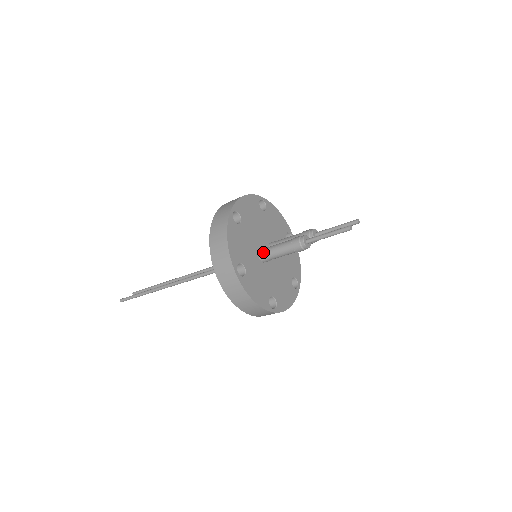
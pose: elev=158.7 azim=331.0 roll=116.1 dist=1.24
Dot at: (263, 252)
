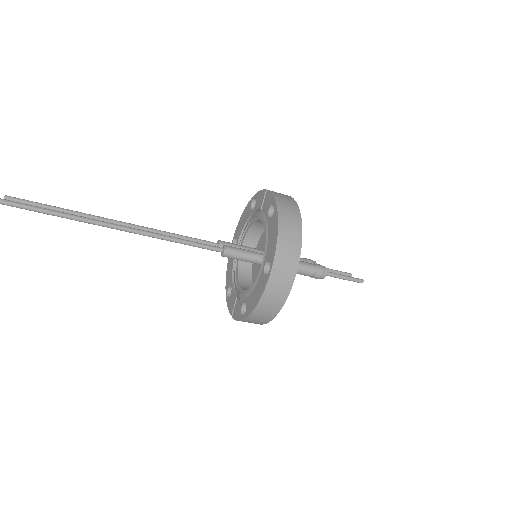
Dot at: occluded
